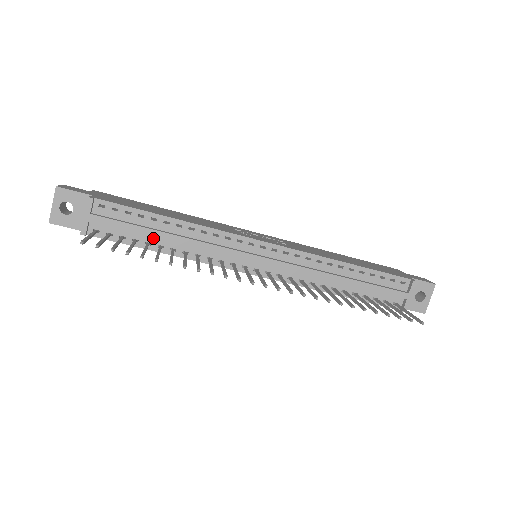
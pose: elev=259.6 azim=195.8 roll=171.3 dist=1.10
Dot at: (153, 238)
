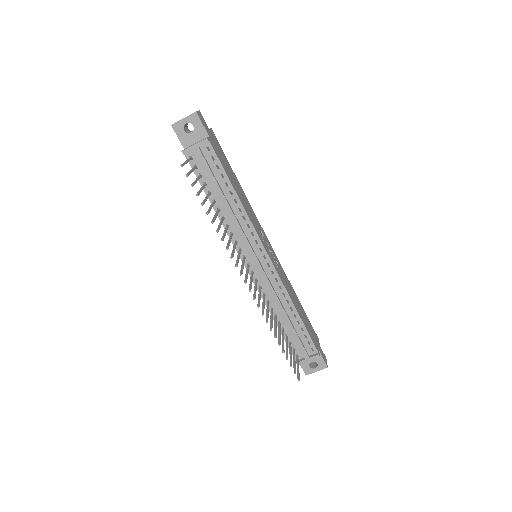
Dot at: (216, 193)
